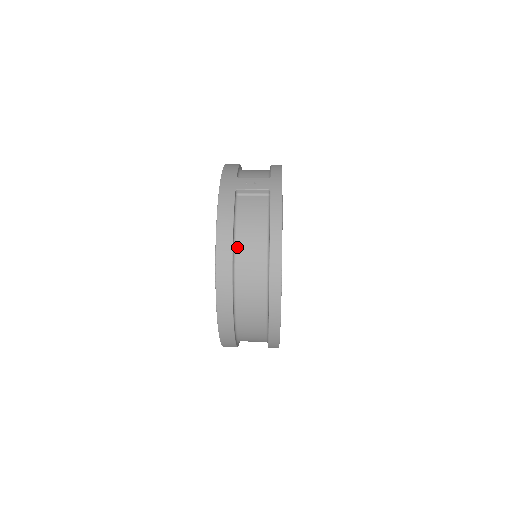
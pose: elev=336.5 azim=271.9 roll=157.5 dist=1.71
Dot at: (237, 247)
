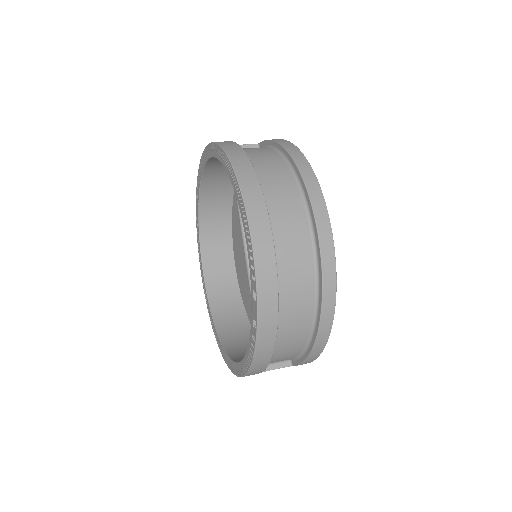
Dot at: occluded
